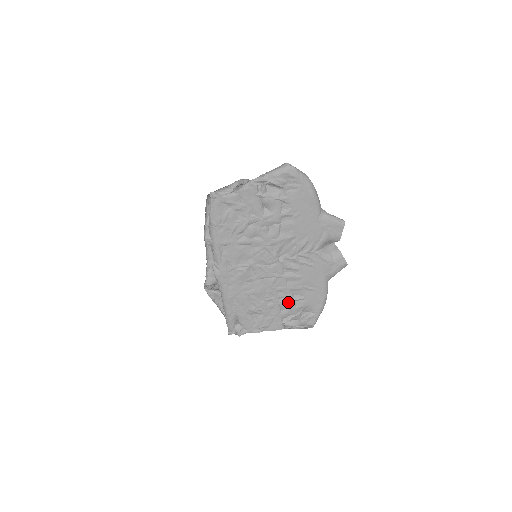
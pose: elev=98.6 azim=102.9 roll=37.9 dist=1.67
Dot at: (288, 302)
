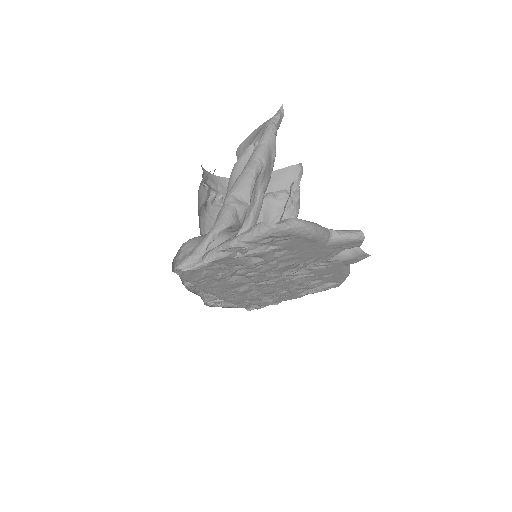
Dot at: (304, 287)
